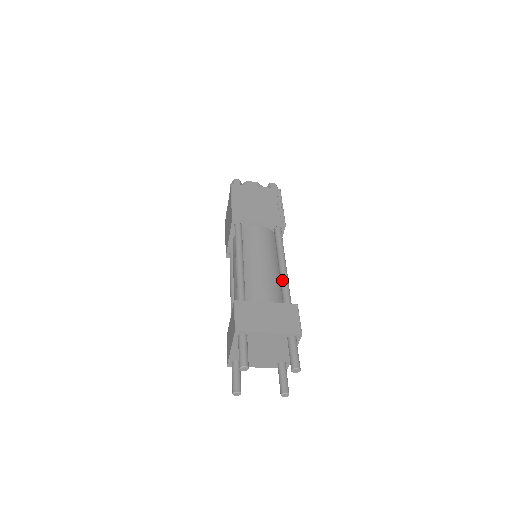
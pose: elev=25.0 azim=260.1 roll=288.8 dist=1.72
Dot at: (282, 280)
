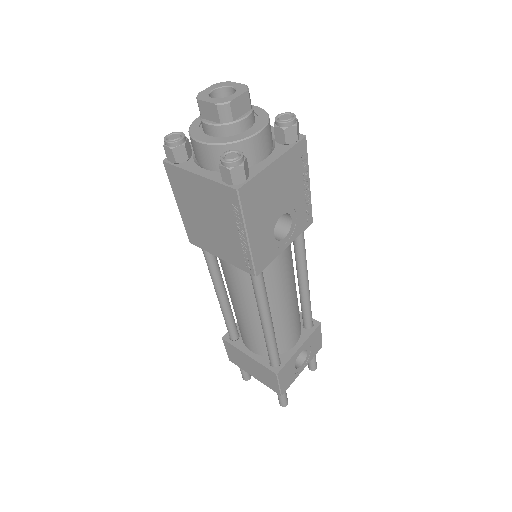
Dot at: occluded
